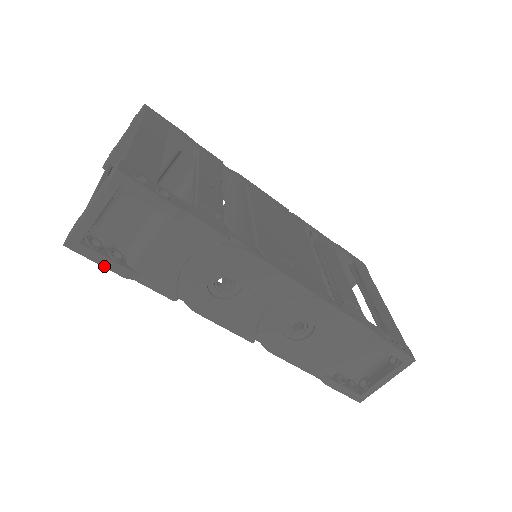
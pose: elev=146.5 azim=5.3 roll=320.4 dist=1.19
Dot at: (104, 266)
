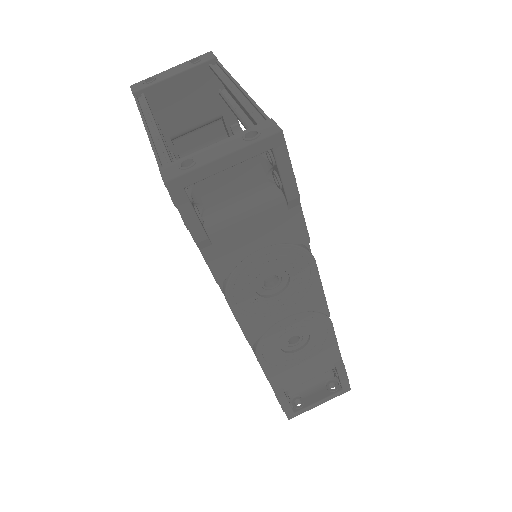
Dot at: (187, 223)
